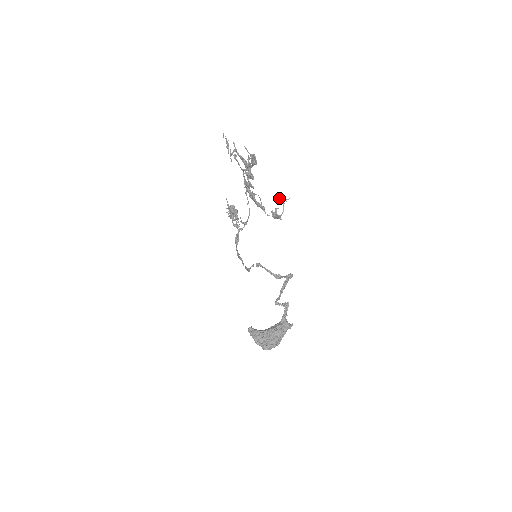
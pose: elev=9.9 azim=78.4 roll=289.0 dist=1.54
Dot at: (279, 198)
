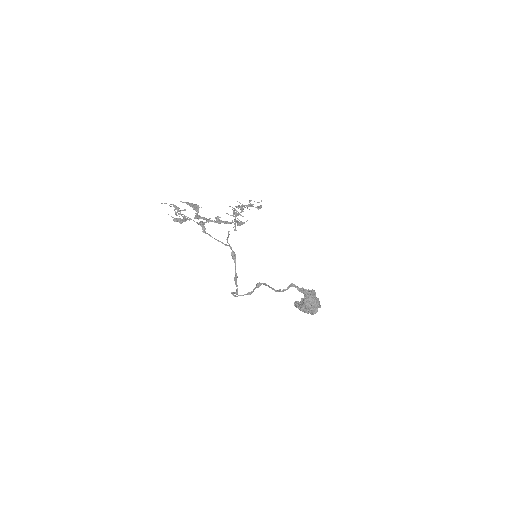
Dot at: occluded
